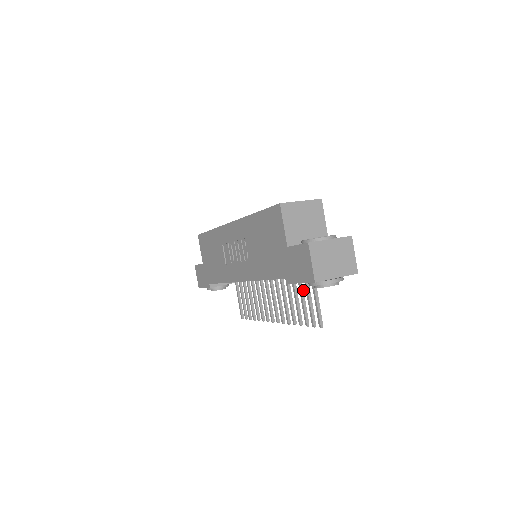
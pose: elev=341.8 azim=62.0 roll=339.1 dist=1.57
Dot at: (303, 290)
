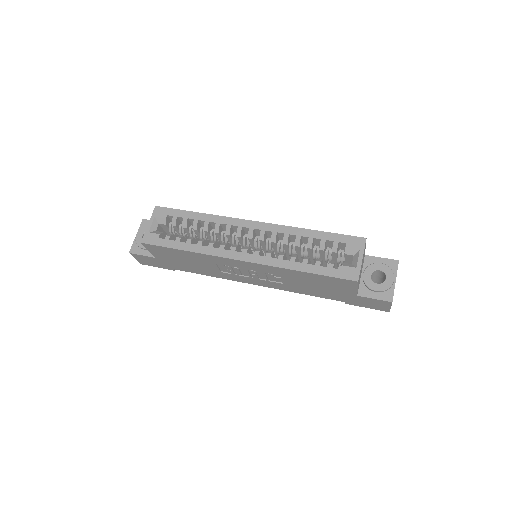
Dot at: occluded
